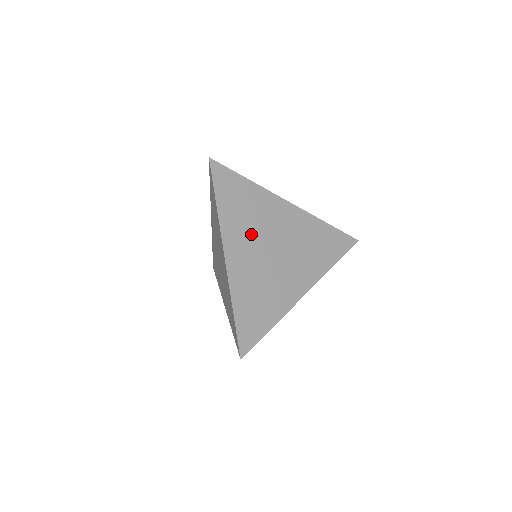
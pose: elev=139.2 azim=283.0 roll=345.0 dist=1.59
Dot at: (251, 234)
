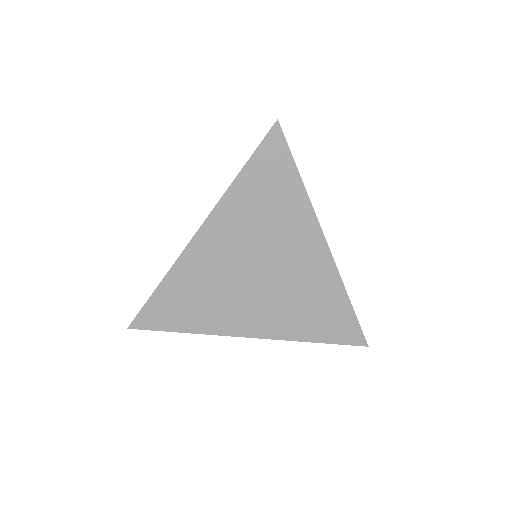
Dot at: (249, 235)
